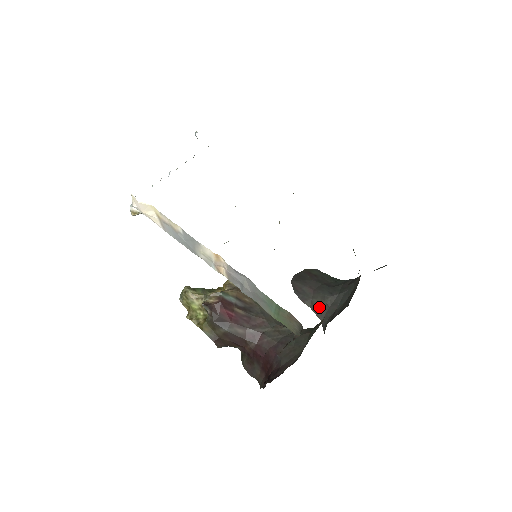
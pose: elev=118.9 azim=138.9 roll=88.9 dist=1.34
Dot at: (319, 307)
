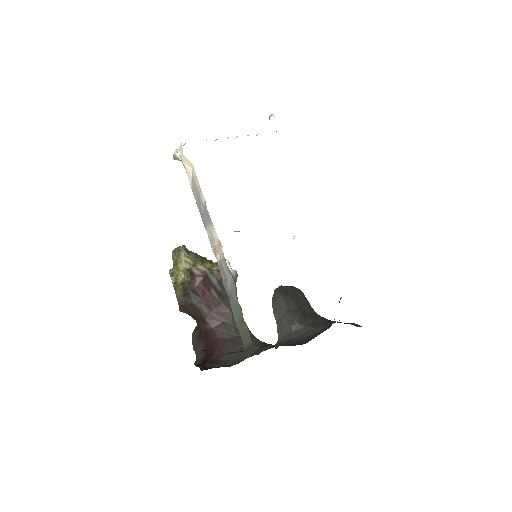
Dot at: (284, 326)
